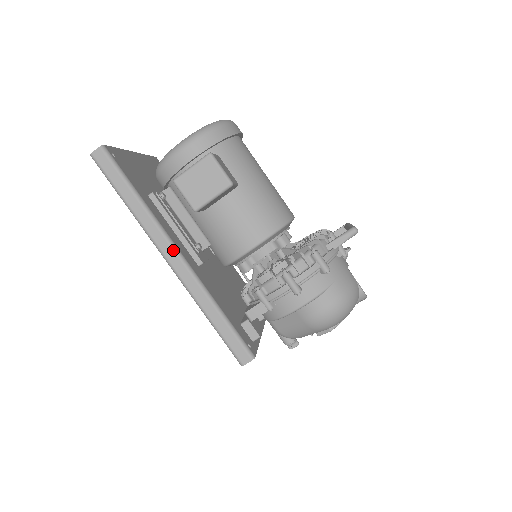
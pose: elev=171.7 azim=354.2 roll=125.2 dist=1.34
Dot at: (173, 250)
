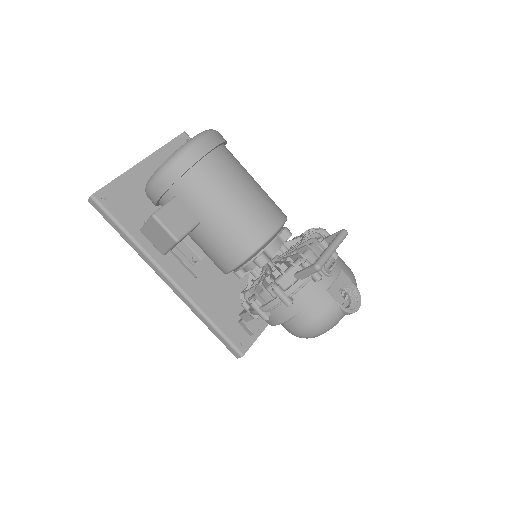
Dot at: (164, 276)
